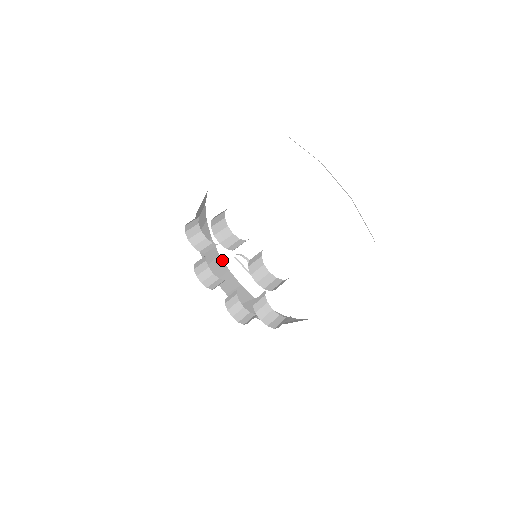
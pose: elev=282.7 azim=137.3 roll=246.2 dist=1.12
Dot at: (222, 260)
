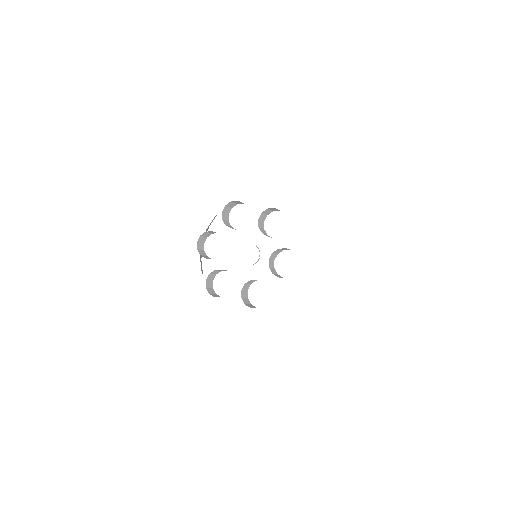
Dot at: occluded
